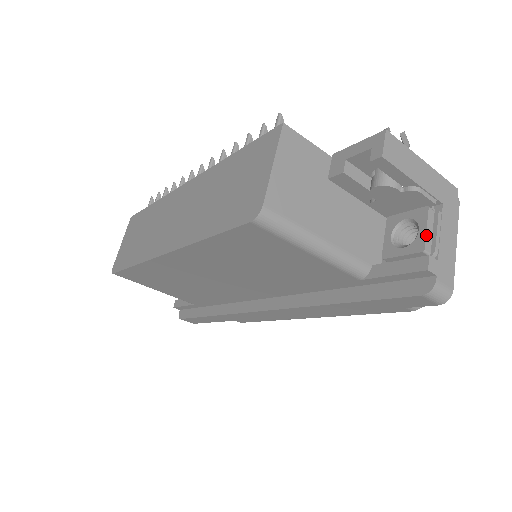
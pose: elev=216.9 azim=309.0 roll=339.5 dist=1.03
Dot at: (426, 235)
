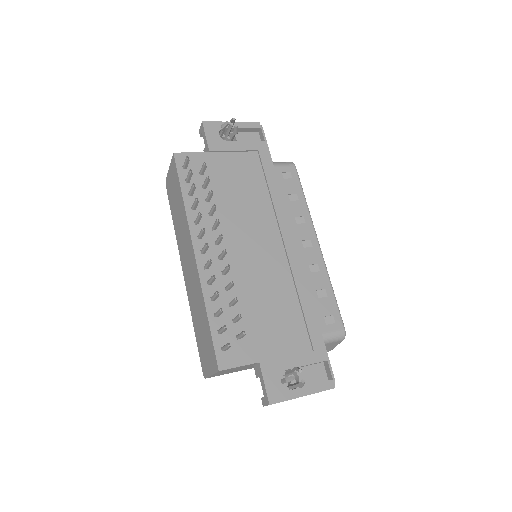
Dot at: occluded
